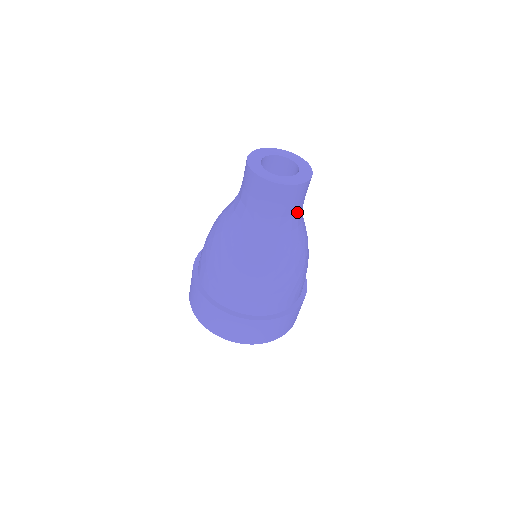
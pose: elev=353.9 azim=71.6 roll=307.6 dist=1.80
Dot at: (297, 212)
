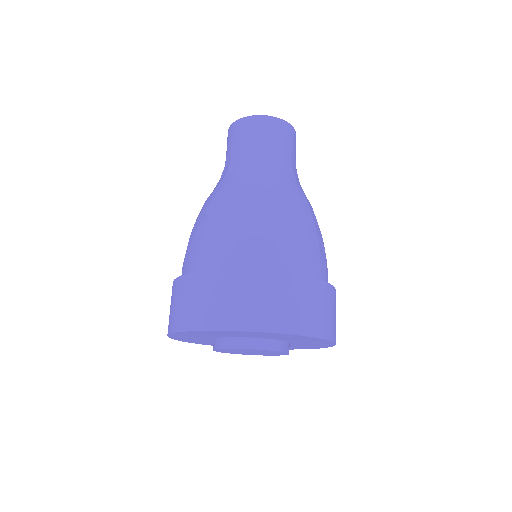
Dot at: occluded
